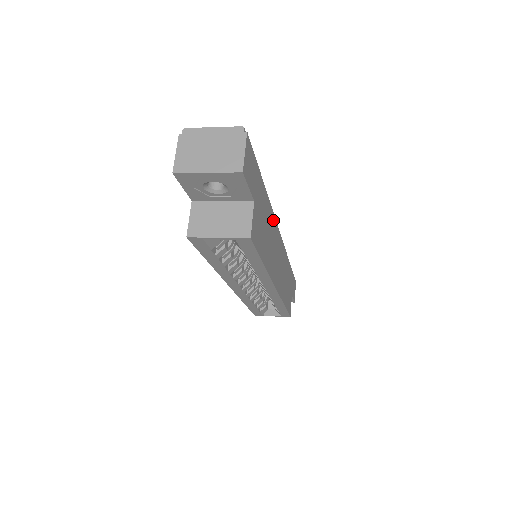
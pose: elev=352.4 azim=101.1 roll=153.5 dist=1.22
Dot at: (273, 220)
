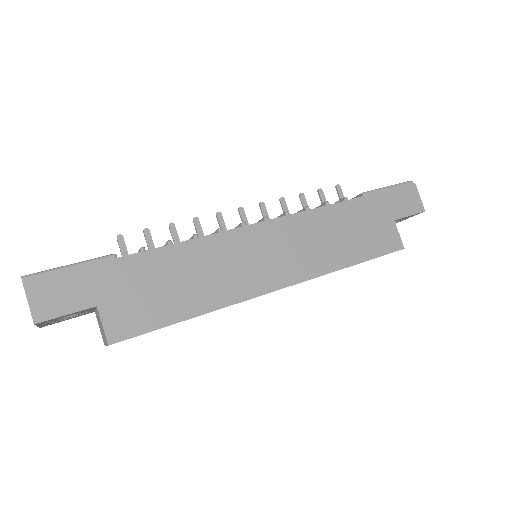
Dot at: (204, 244)
